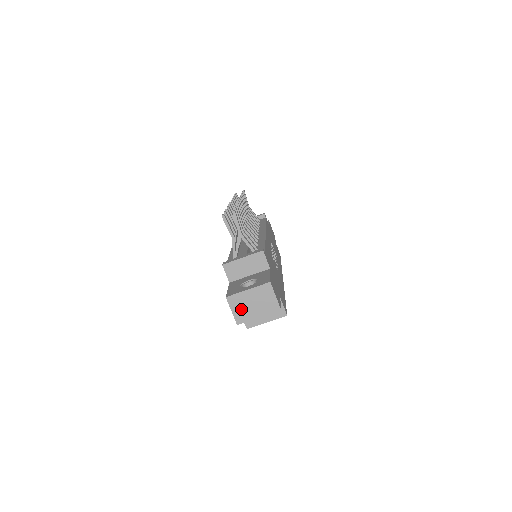
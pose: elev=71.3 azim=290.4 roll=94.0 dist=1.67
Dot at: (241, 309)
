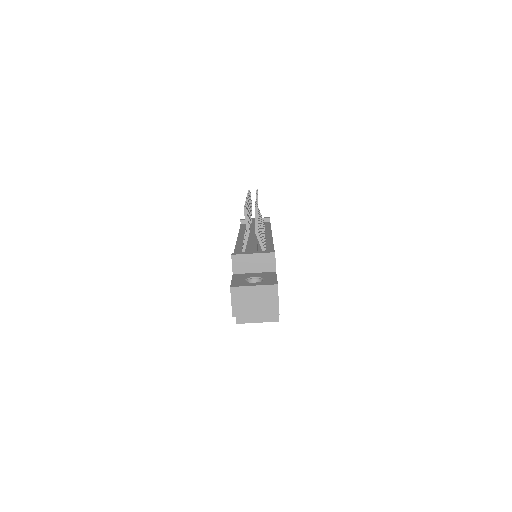
Dot at: (241, 303)
